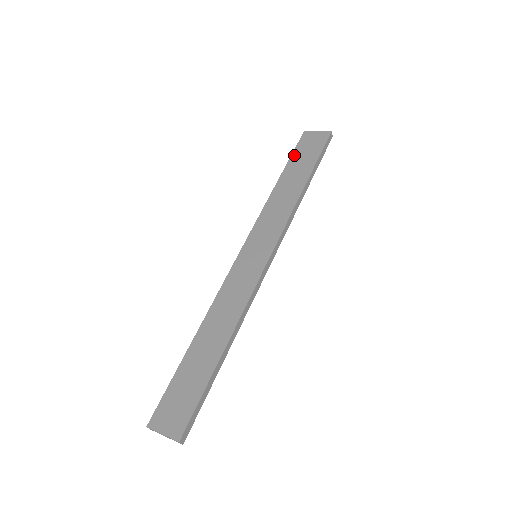
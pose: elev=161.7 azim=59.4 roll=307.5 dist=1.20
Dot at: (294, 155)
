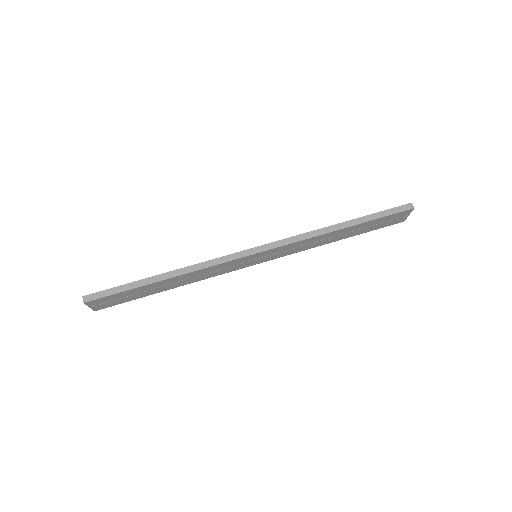
Dot at: occluded
